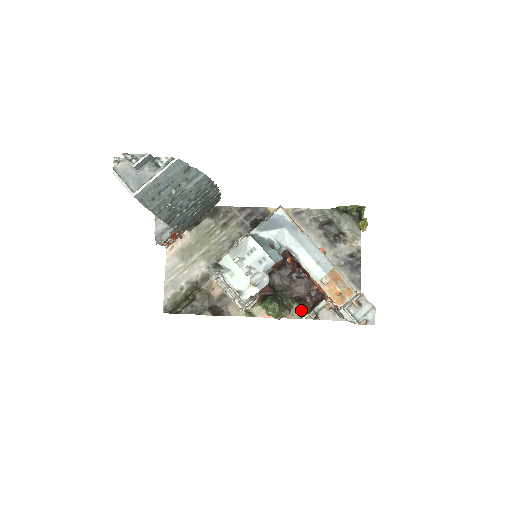
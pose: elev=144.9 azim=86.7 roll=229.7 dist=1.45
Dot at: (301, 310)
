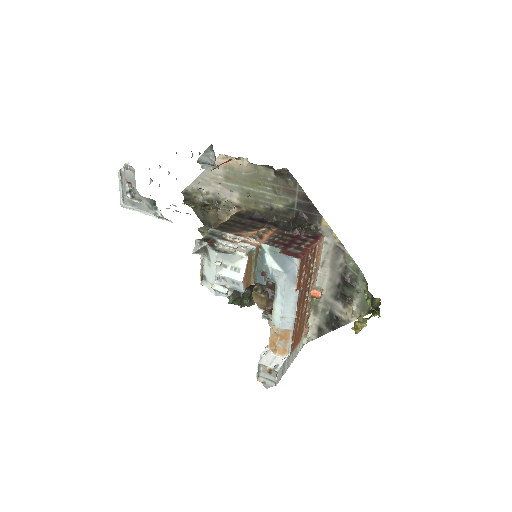
Dot at: (264, 303)
